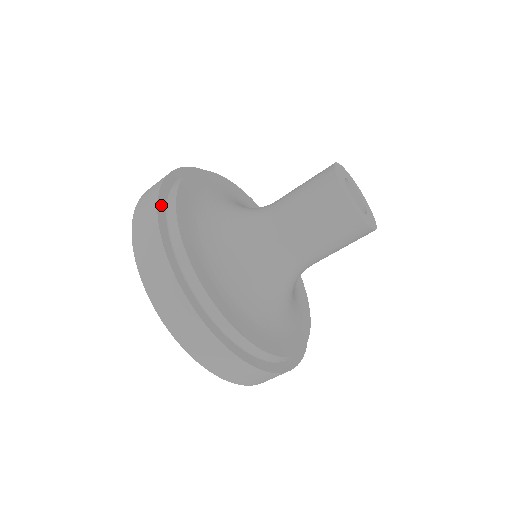
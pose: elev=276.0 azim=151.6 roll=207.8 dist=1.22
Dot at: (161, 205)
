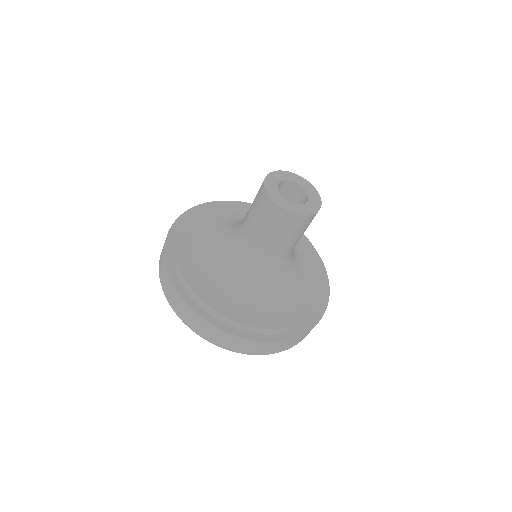
Dot at: occluded
